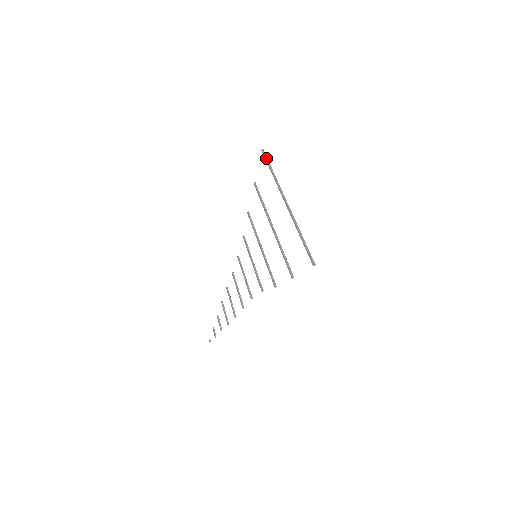
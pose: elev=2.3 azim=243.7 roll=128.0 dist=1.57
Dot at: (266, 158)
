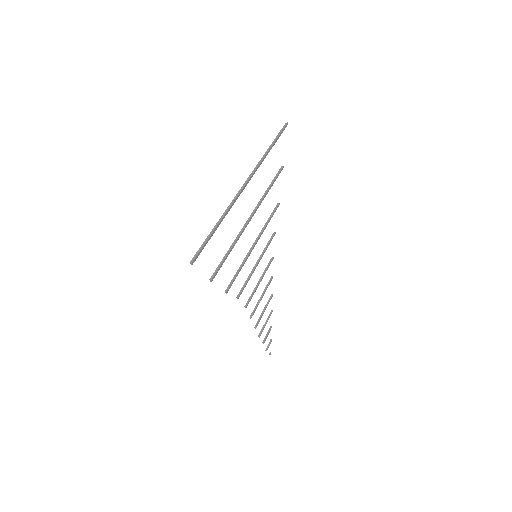
Dot at: (279, 133)
